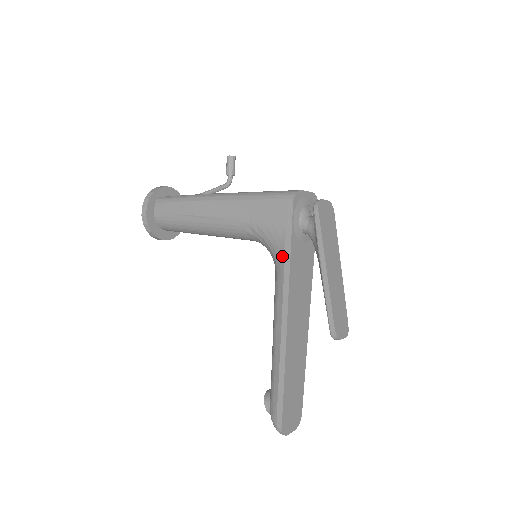
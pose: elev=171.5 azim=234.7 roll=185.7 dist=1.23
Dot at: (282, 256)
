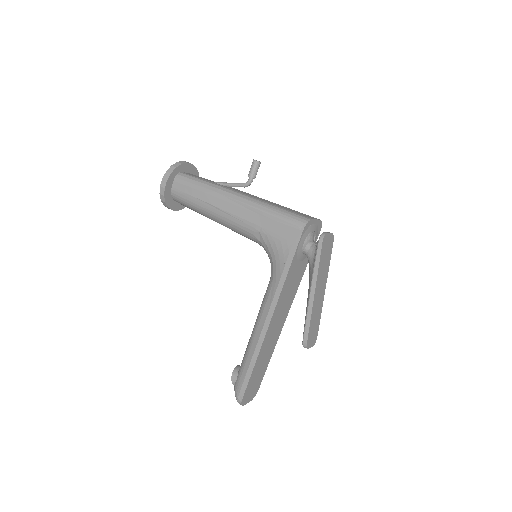
Dot at: (281, 269)
